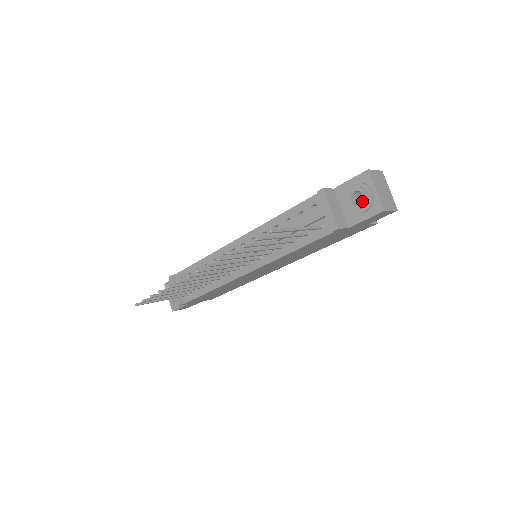
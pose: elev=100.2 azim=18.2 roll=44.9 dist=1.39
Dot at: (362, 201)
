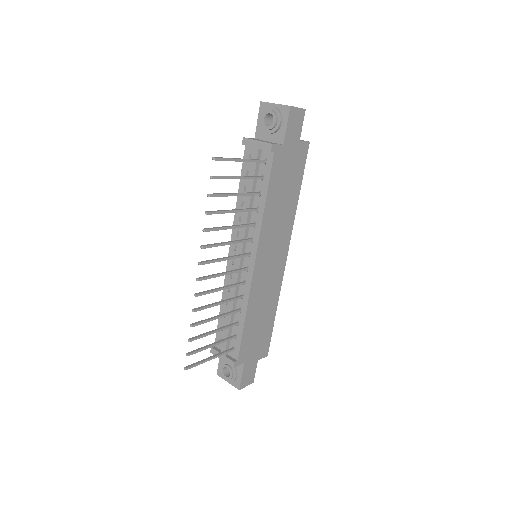
Dot at: occluded
